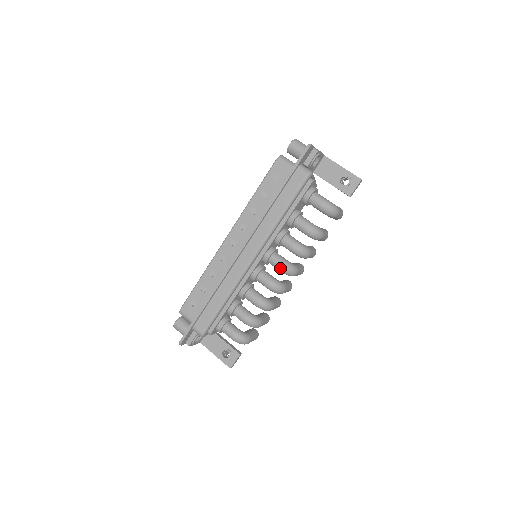
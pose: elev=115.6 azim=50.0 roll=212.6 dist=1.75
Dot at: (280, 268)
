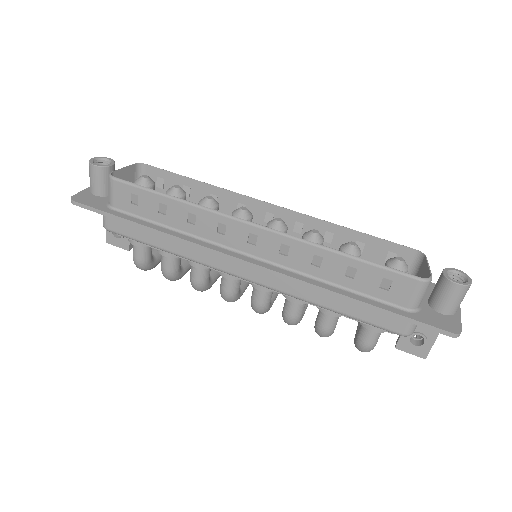
Dot at: (254, 304)
